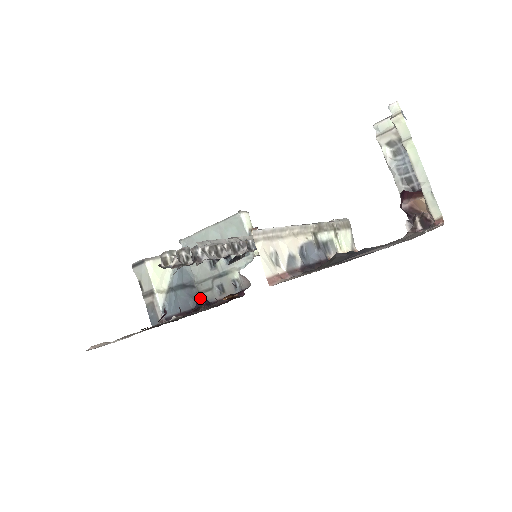
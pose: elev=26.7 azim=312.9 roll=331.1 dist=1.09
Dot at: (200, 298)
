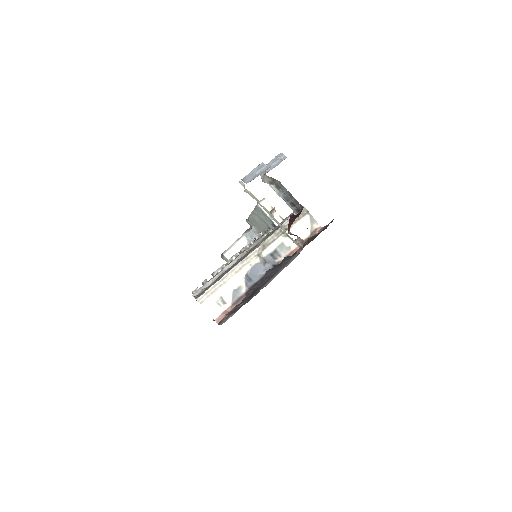
Dot at: occluded
